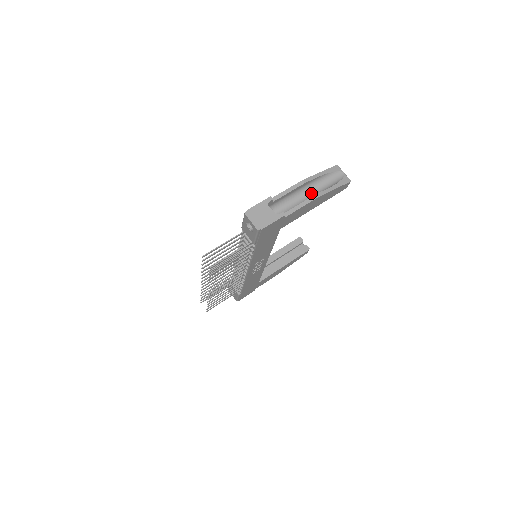
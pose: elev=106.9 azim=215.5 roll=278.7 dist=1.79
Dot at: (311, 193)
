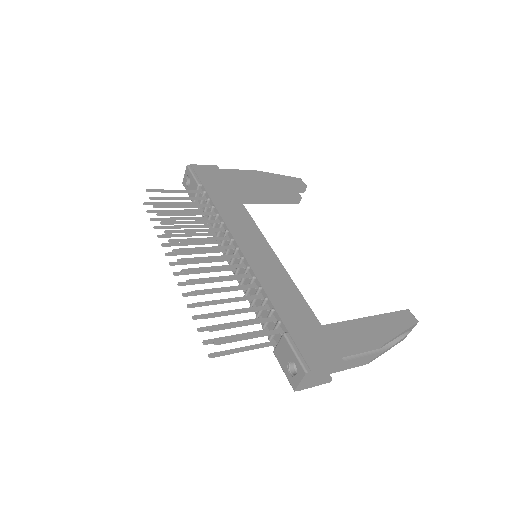
Dot at: occluded
